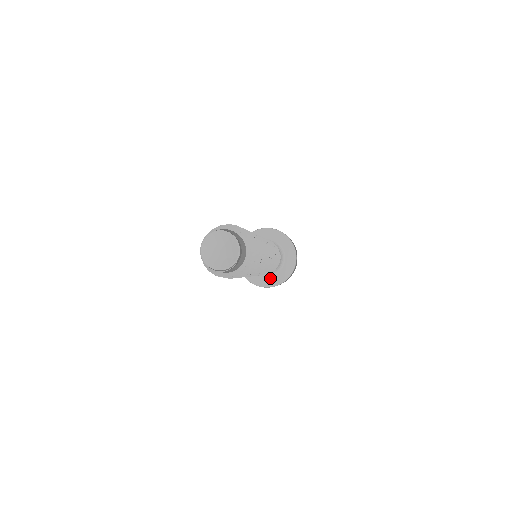
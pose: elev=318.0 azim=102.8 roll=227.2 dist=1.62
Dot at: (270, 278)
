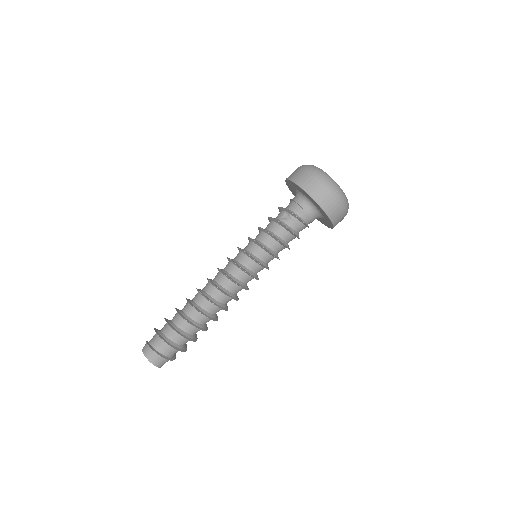
Dot at: occluded
